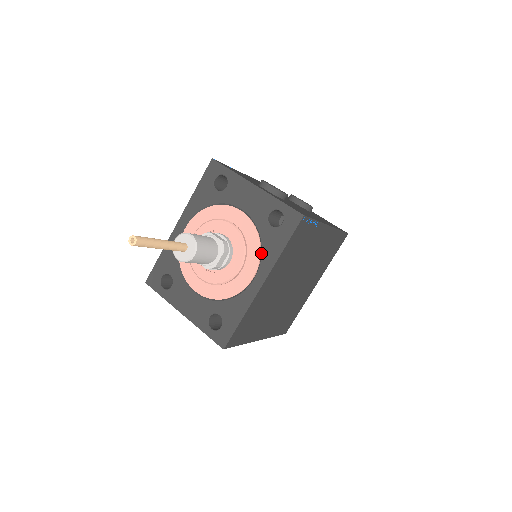
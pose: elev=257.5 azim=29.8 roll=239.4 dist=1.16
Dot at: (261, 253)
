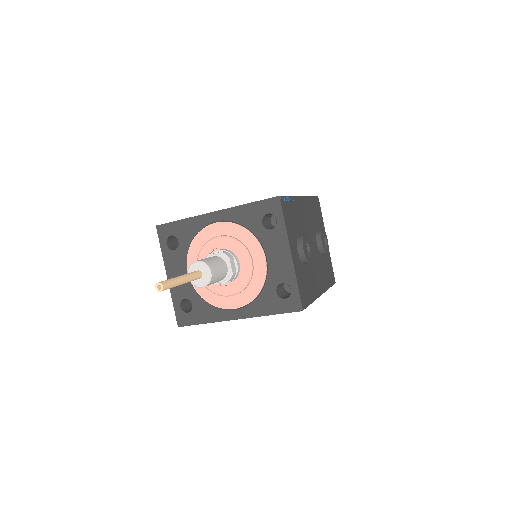
Dot at: (253, 300)
